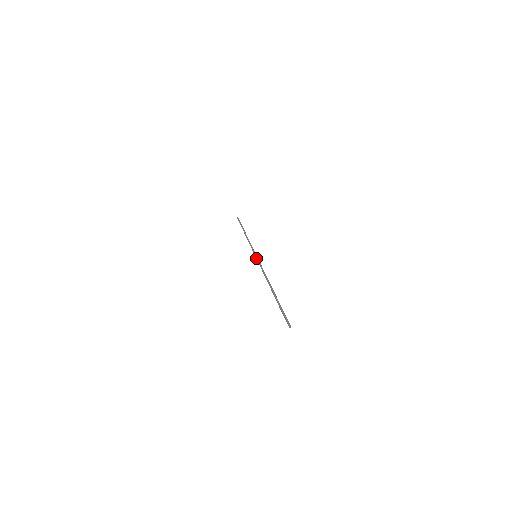
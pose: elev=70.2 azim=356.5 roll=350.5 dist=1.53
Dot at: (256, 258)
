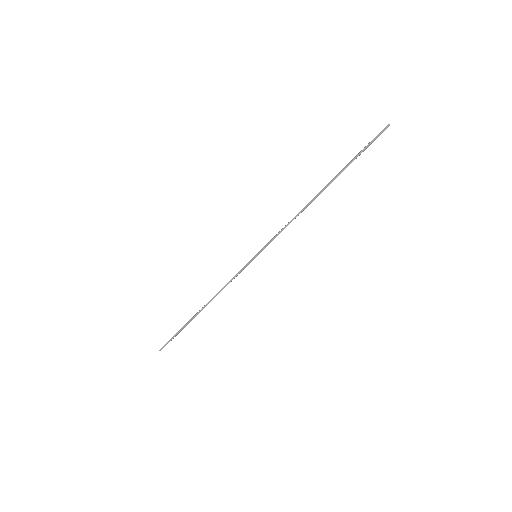
Dot at: (260, 250)
